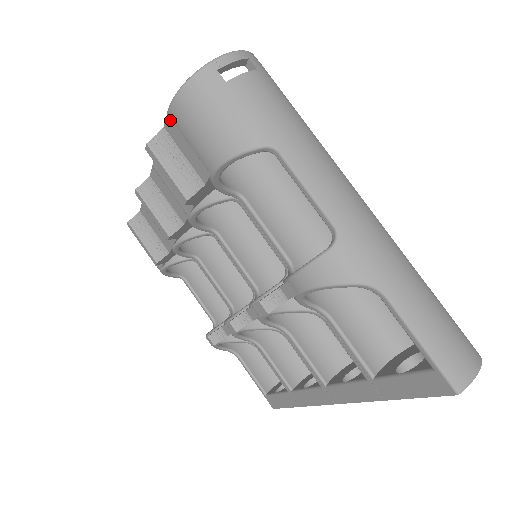
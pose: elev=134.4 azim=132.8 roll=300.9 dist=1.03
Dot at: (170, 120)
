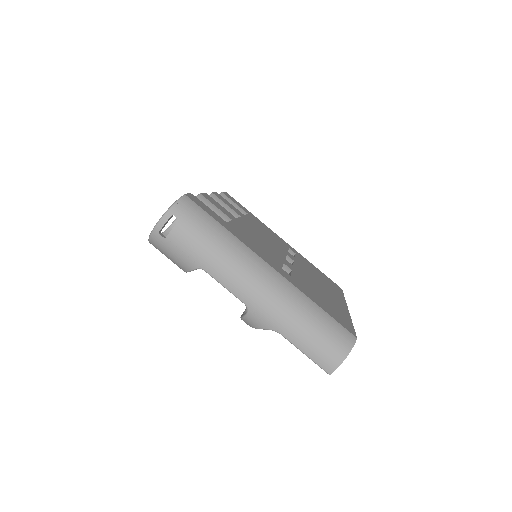
Dot at: occluded
